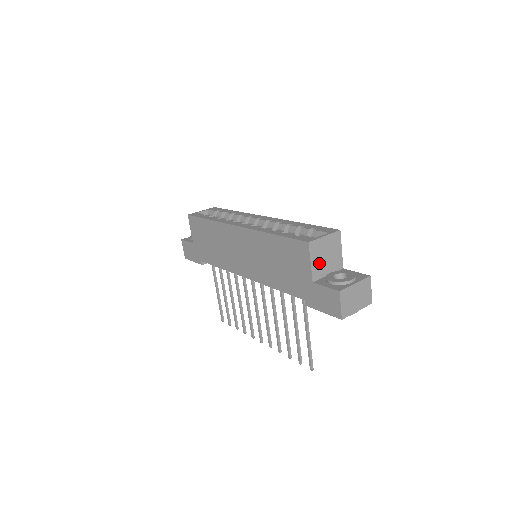
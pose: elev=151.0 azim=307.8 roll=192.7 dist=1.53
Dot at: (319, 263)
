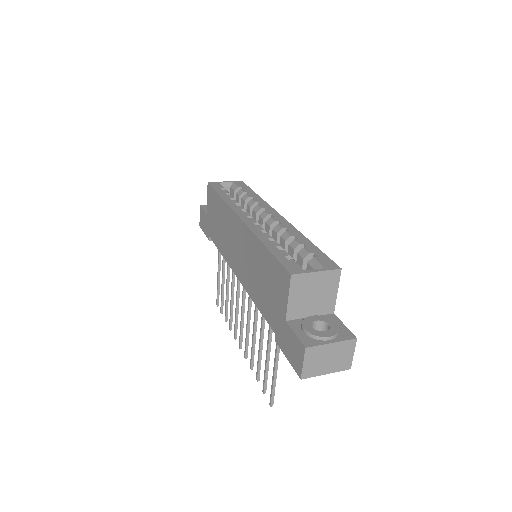
Dot at: (300, 301)
